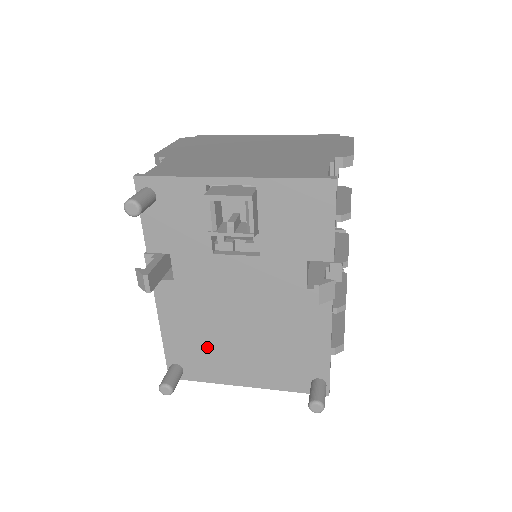
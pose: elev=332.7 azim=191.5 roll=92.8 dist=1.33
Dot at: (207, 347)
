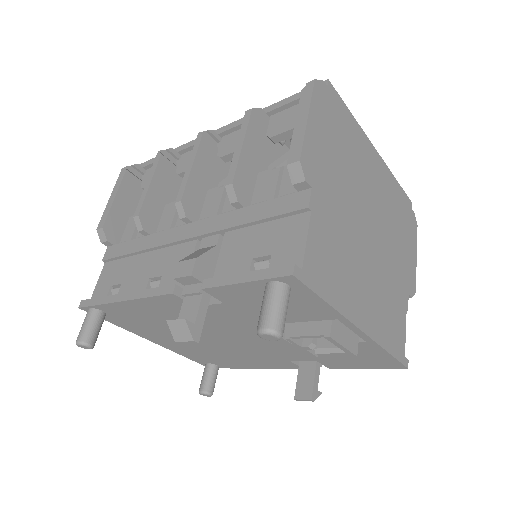
Dot at: (155, 325)
